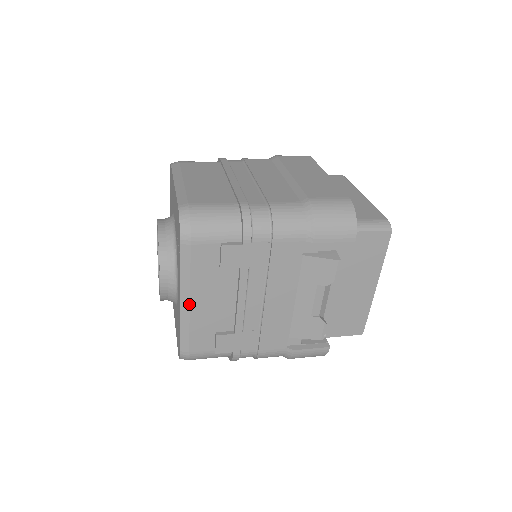
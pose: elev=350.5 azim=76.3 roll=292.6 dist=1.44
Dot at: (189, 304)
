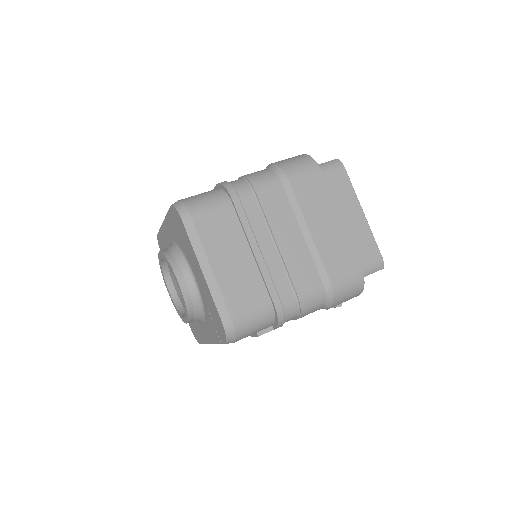
Dot at: occluded
